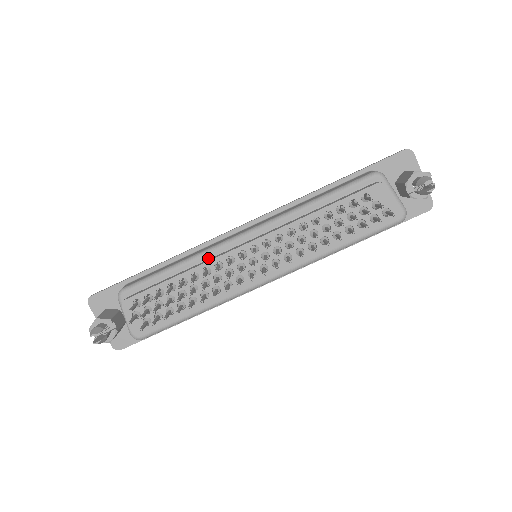
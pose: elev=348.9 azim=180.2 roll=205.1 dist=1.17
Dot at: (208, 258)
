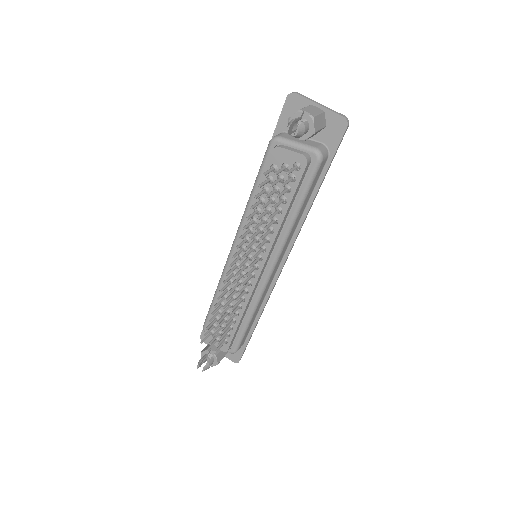
Dot at: occluded
